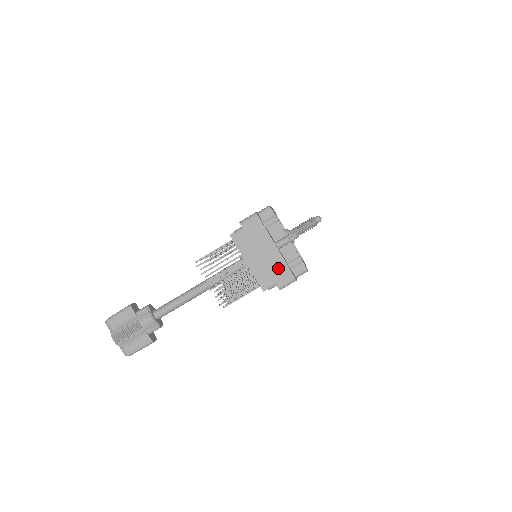
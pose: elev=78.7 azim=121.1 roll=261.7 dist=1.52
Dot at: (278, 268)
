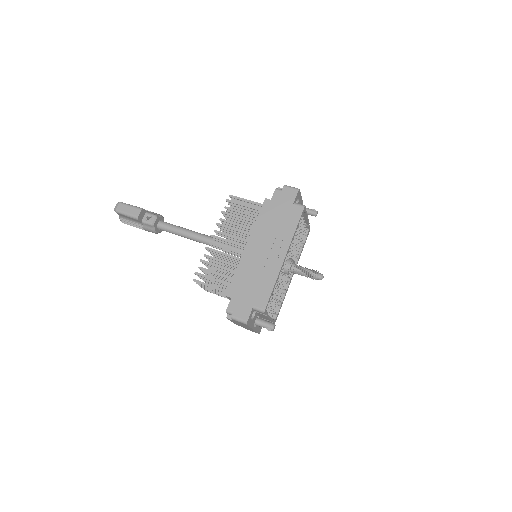
Dot at: occluded
